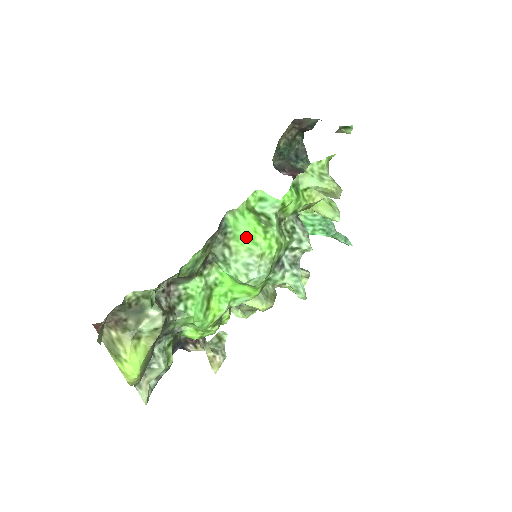
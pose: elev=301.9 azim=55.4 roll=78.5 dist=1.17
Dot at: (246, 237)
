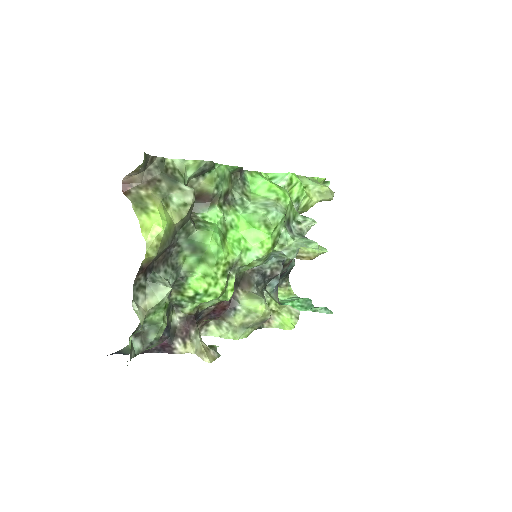
Dot at: (263, 188)
